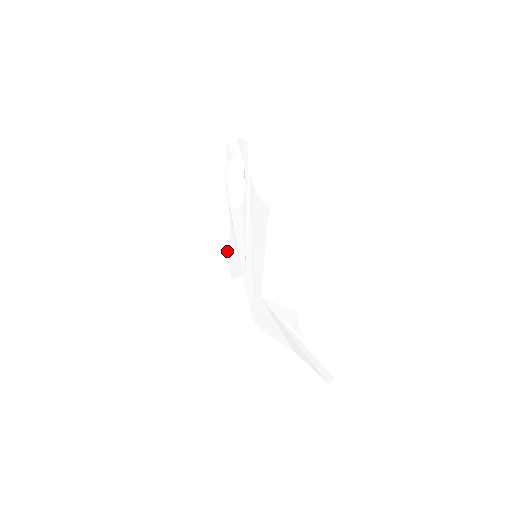
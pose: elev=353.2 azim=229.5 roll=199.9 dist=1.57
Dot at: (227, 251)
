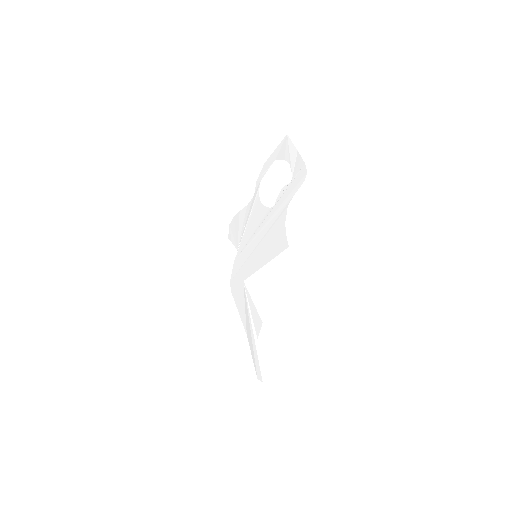
Dot at: (235, 216)
